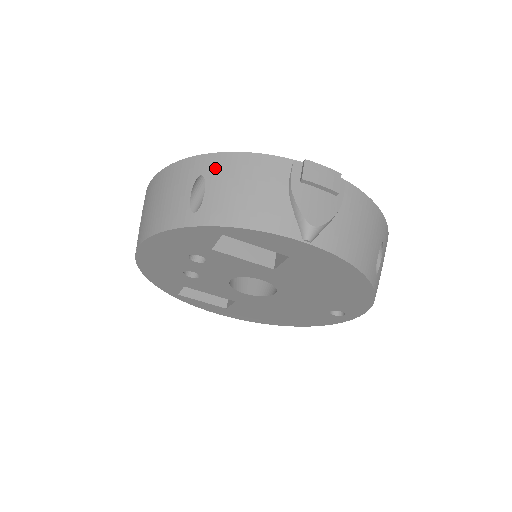
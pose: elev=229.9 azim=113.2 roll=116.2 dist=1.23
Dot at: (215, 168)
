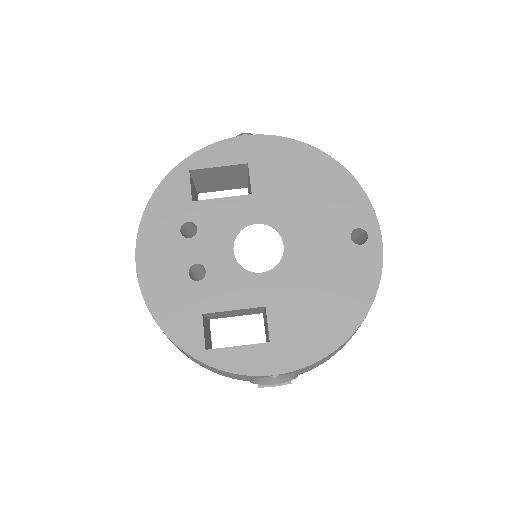
Dot at: occluded
